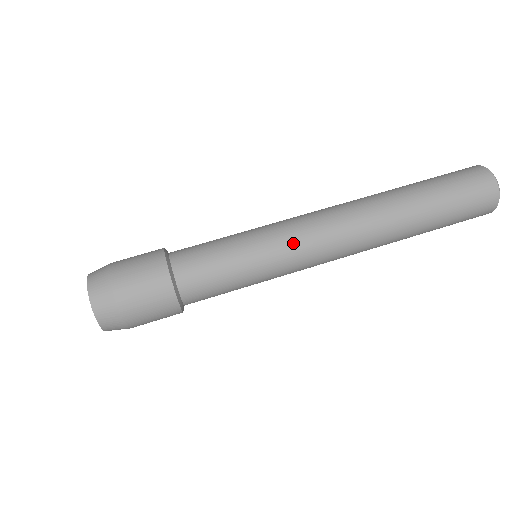
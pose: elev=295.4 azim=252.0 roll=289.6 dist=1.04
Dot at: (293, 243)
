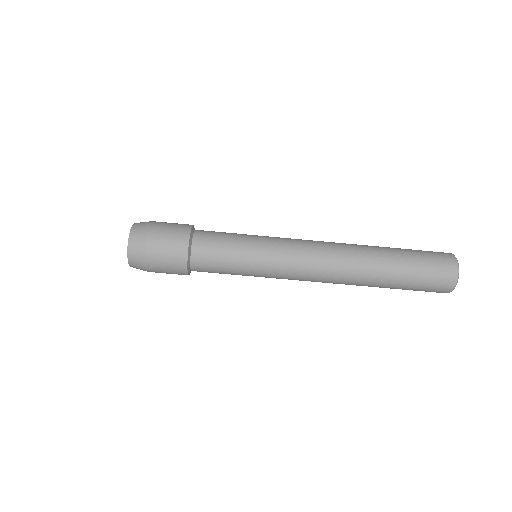
Dot at: (282, 276)
